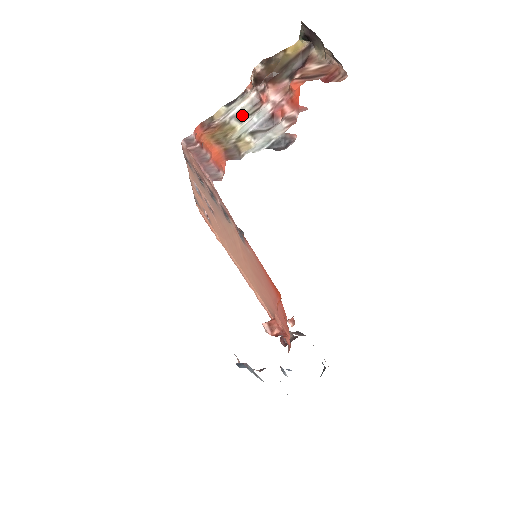
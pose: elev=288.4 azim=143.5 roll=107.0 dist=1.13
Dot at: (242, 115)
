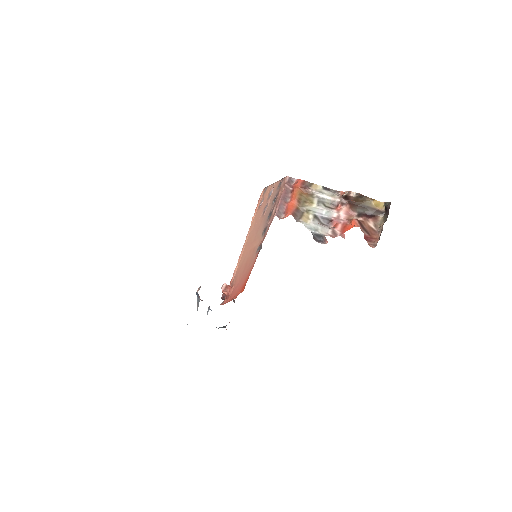
Dot at: (323, 202)
